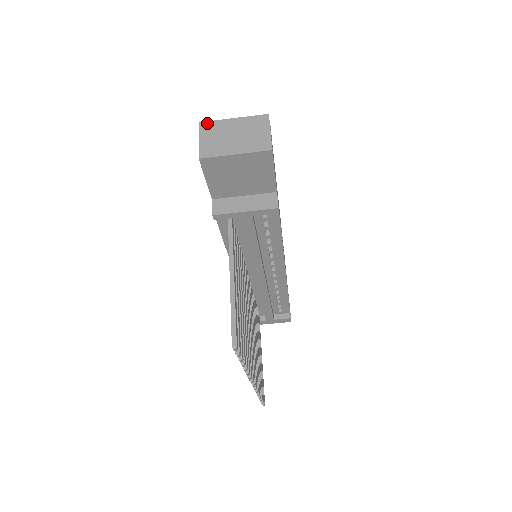
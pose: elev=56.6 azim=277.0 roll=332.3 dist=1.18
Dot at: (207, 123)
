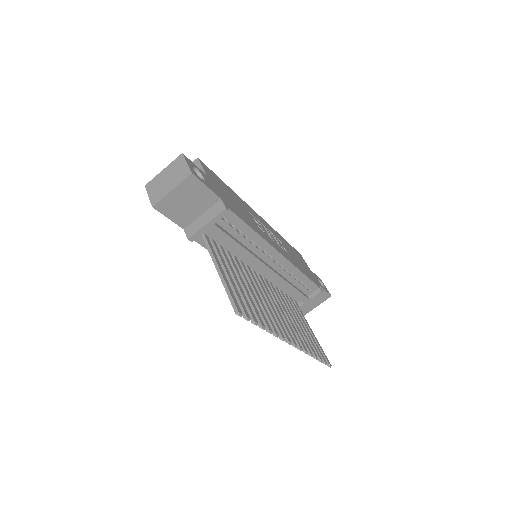
Dot at: (149, 183)
